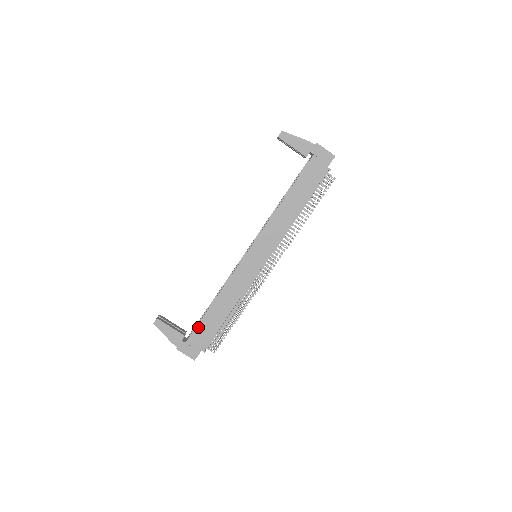
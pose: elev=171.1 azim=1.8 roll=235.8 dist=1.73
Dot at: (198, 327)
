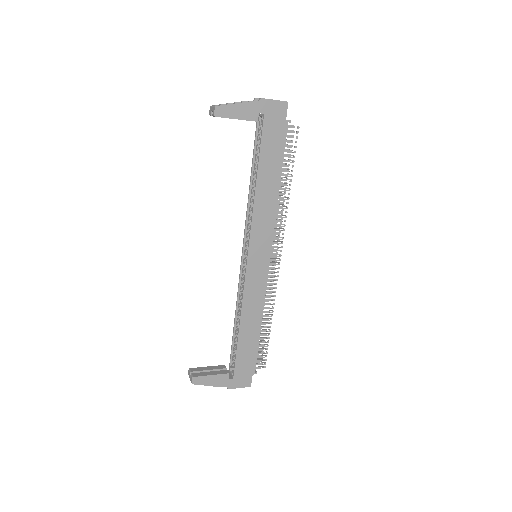
Dot at: (237, 358)
